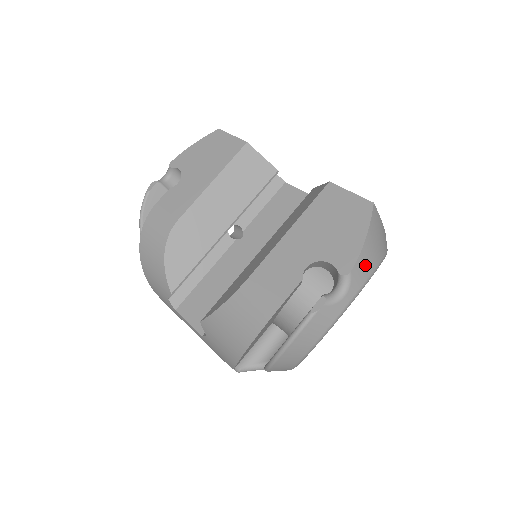
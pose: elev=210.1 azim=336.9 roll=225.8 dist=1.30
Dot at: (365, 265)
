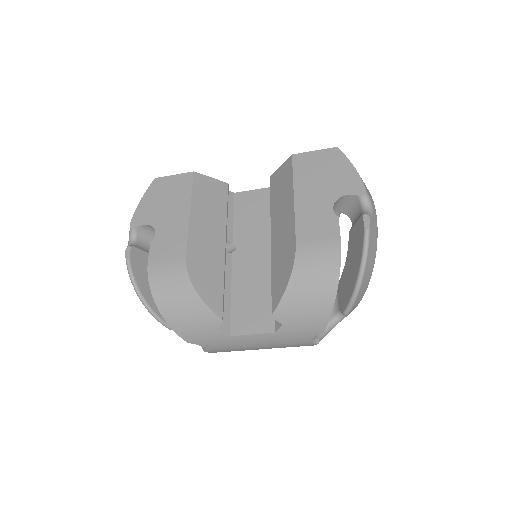
Dot at: (365, 185)
